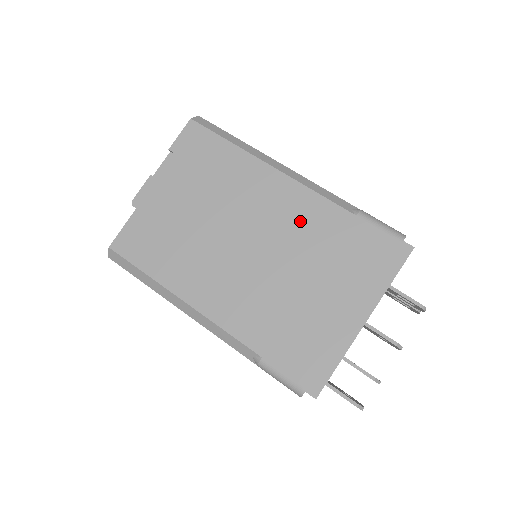
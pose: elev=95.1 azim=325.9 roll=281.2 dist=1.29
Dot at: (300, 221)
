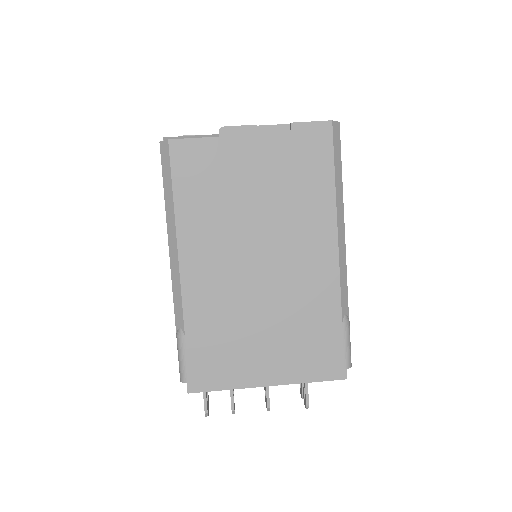
Dot at: (308, 285)
